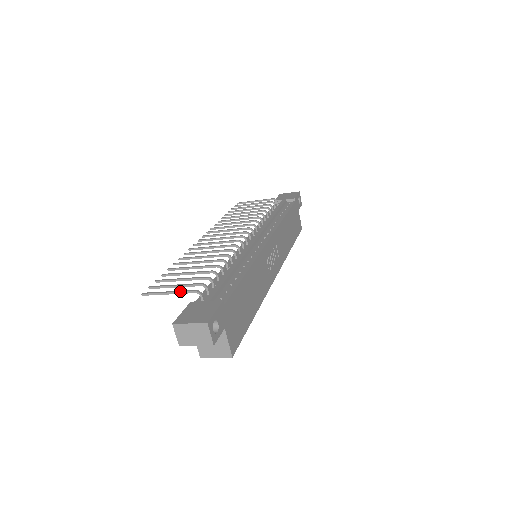
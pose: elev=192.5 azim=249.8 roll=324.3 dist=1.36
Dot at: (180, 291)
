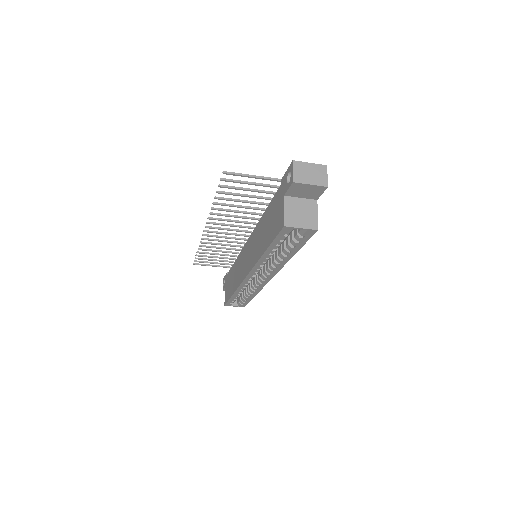
Dot at: (266, 177)
